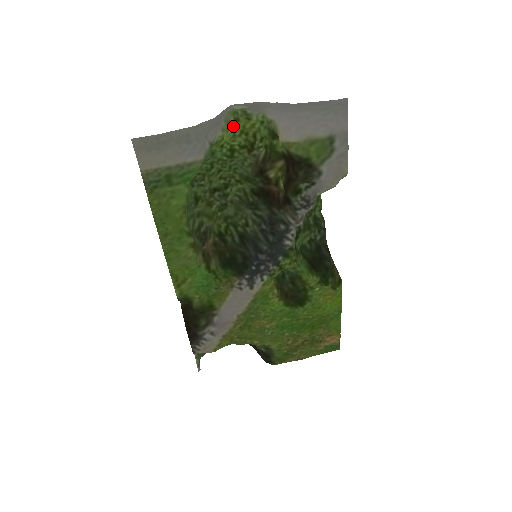
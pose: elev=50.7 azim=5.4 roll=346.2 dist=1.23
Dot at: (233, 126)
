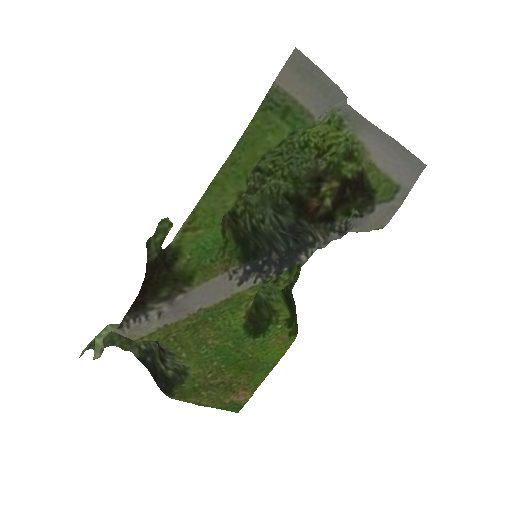
Dot at: (323, 125)
